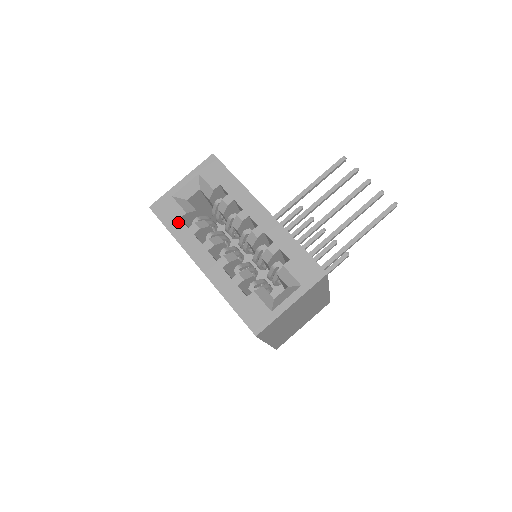
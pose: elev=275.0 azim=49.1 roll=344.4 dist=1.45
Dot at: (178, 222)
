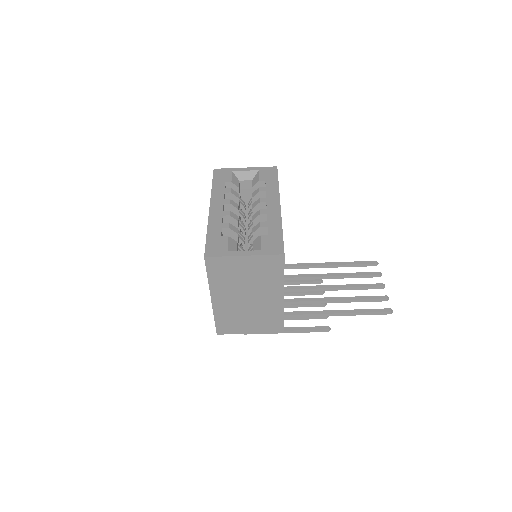
Dot at: (222, 183)
